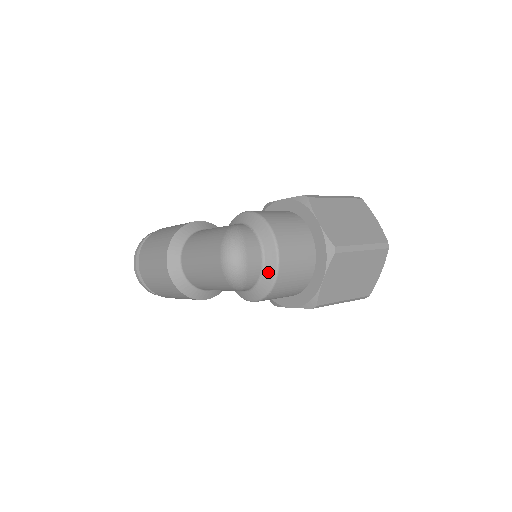
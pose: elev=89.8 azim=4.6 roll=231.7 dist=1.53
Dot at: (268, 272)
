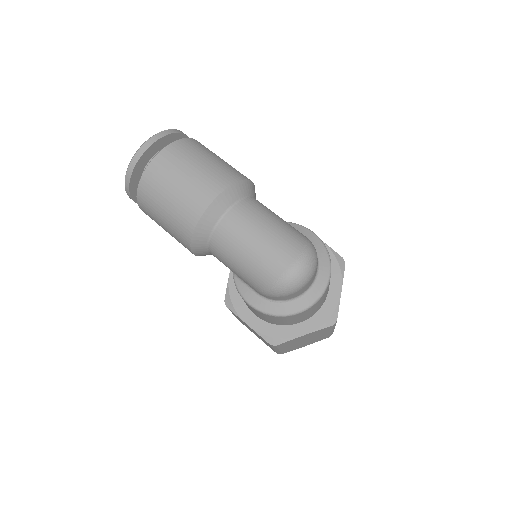
Dot at: (299, 303)
